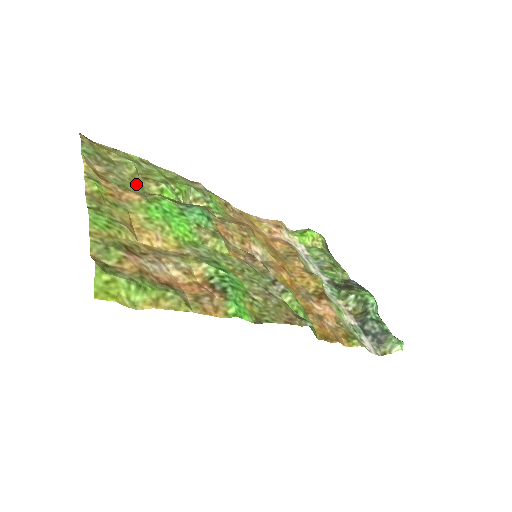
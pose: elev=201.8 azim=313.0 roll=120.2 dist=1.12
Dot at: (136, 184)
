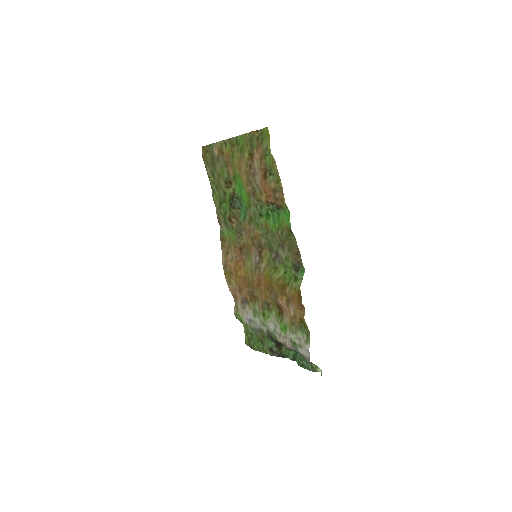
Dot at: (221, 176)
